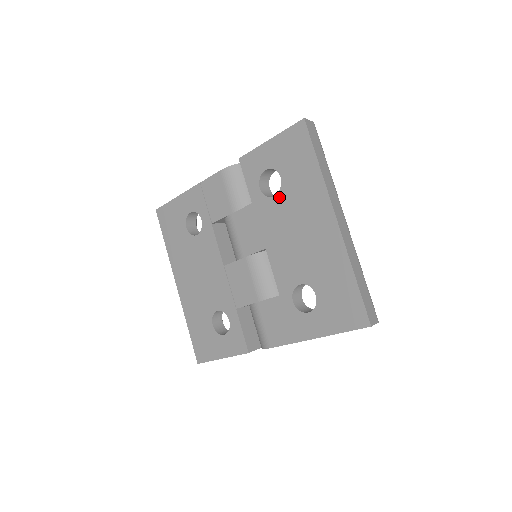
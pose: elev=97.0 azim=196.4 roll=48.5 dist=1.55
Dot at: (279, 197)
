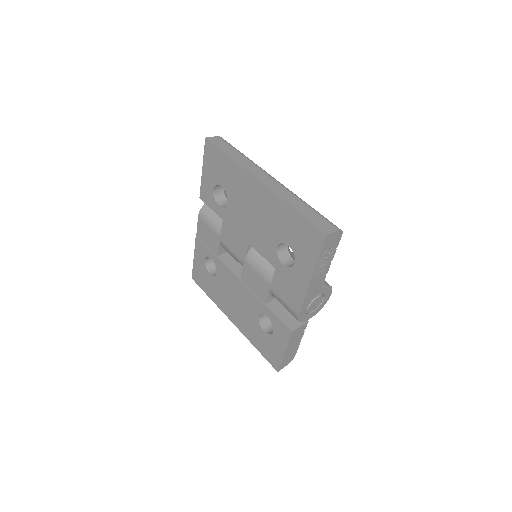
Dot at: (229, 200)
